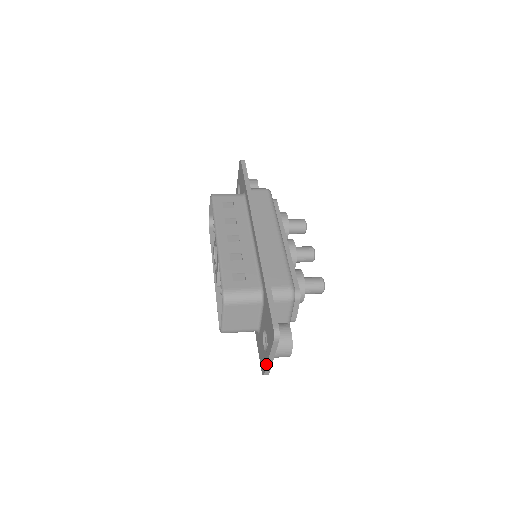
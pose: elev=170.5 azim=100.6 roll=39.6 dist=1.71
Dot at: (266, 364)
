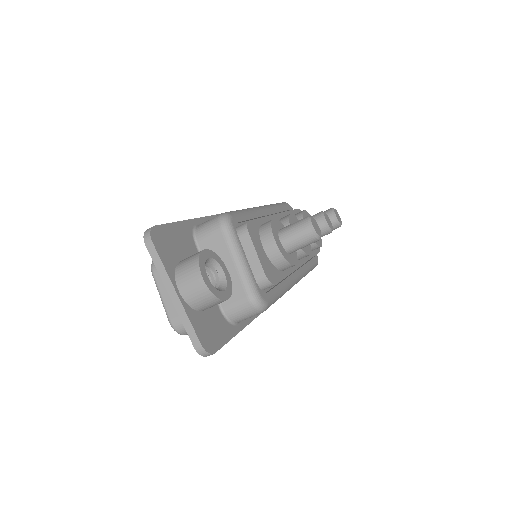
Dot at: (179, 315)
